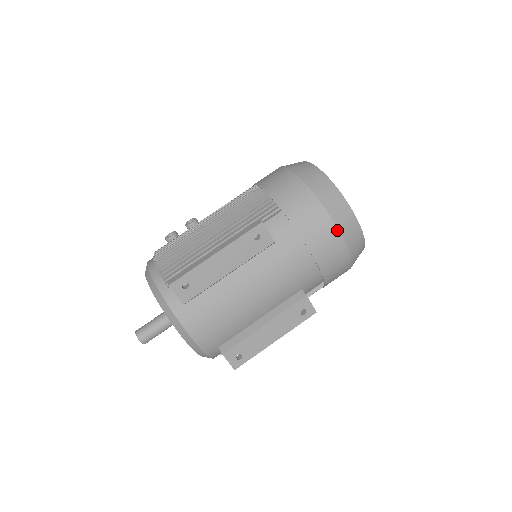
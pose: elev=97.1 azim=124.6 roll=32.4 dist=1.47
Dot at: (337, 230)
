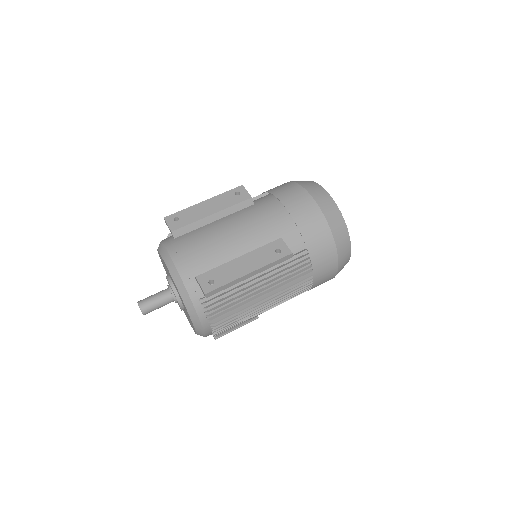
Dot at: (305, 190)
